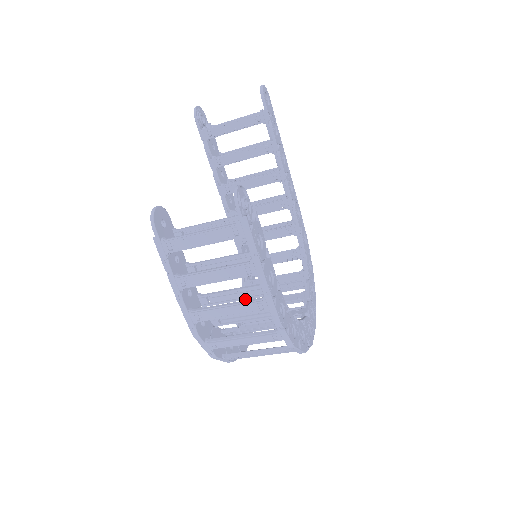
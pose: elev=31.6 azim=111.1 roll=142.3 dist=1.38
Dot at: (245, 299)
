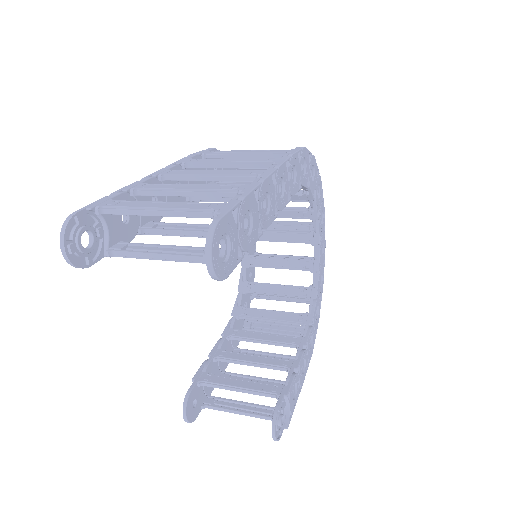
Dot at: (274, 337)
